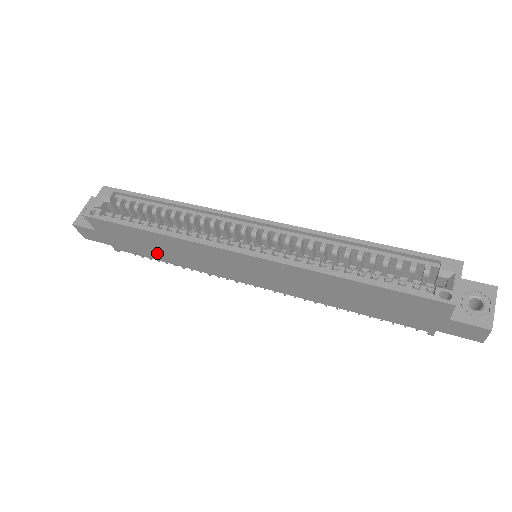
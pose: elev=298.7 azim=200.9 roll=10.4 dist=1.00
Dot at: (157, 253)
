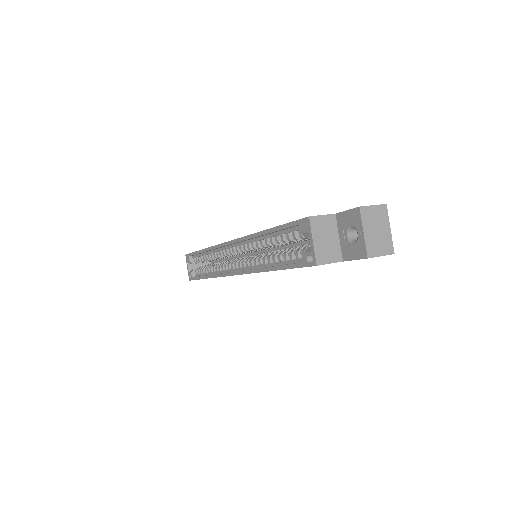
Dot at: occluded
